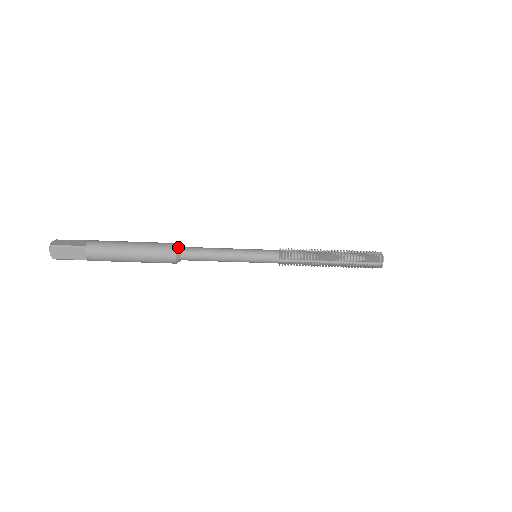
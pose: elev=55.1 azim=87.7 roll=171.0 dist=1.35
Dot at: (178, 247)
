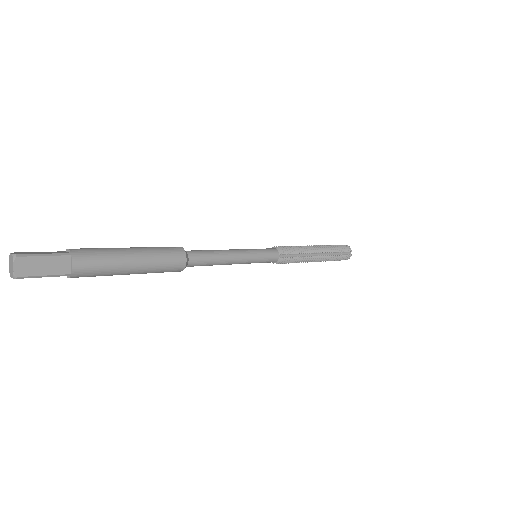
Dot at: (187, 263)
